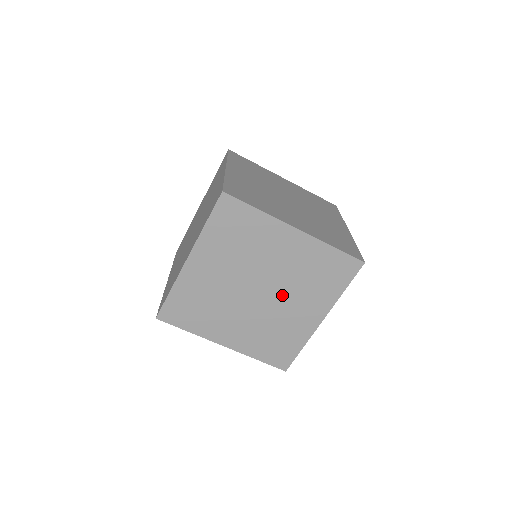
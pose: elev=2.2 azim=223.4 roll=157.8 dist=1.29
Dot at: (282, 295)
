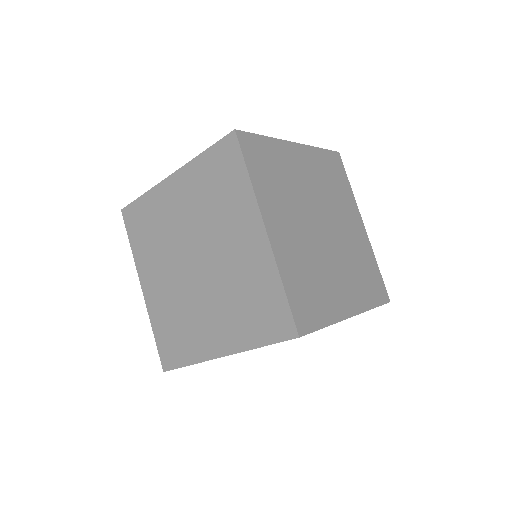
Dot at: occluded
